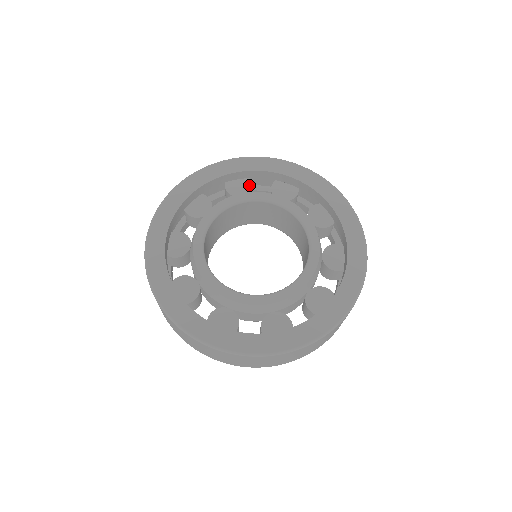
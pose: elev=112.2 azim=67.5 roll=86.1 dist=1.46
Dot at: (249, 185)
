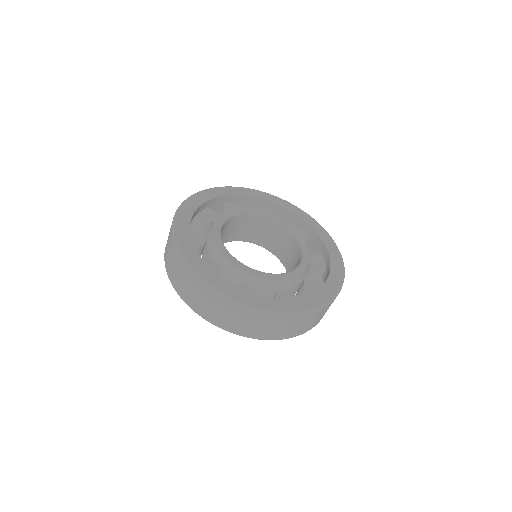
Dot at: (243, 207)
